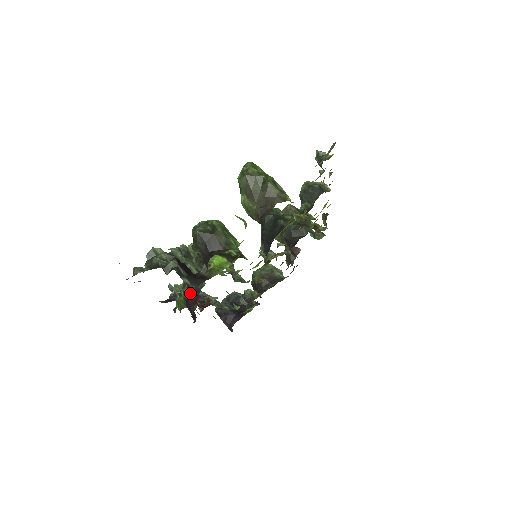
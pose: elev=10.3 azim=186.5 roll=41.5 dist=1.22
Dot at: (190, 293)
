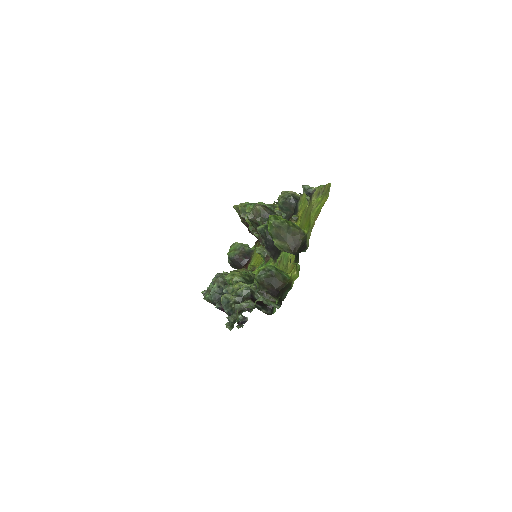
Dot at: occluded
